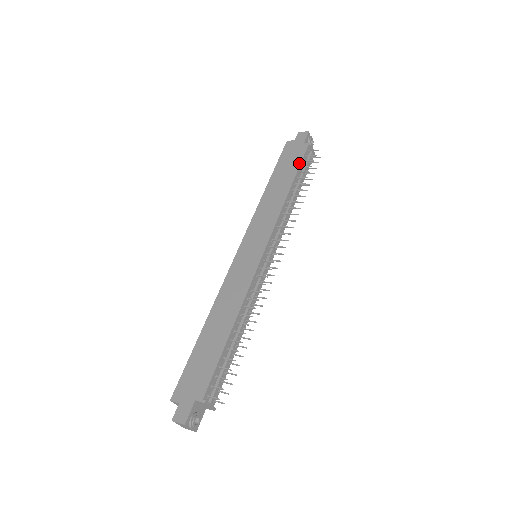
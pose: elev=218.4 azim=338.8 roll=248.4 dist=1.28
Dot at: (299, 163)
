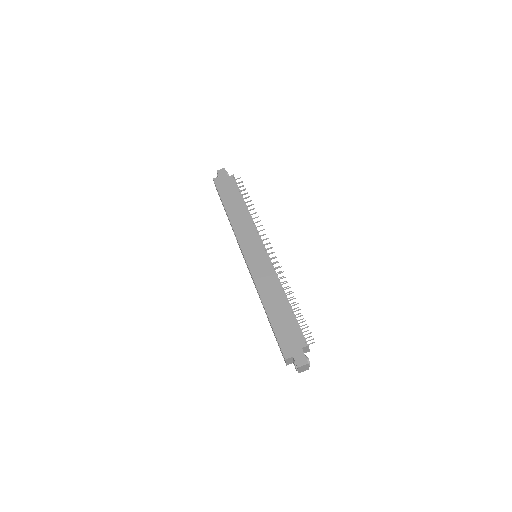
Dot at: (237, 189)
